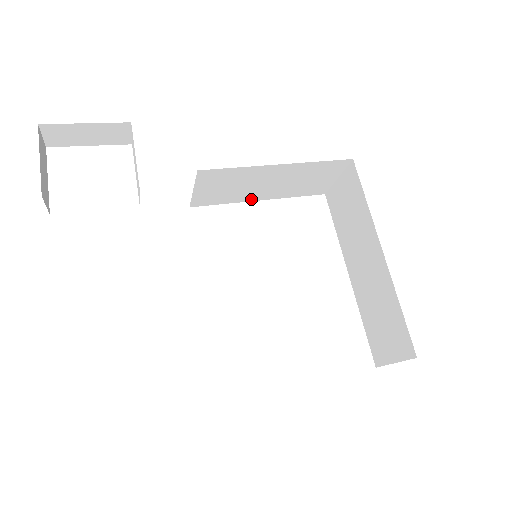
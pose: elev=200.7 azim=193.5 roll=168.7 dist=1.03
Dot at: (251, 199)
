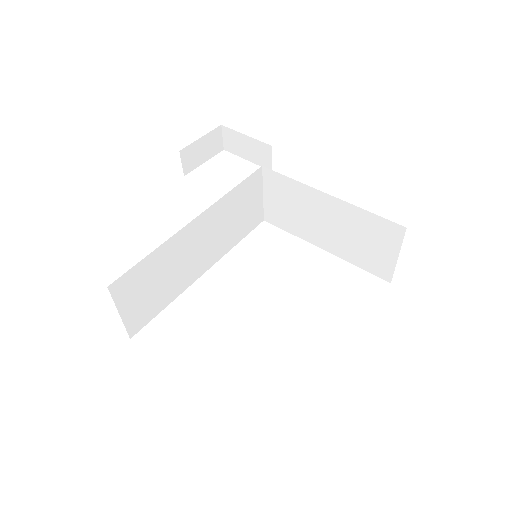
Dot at: (314, 241)
